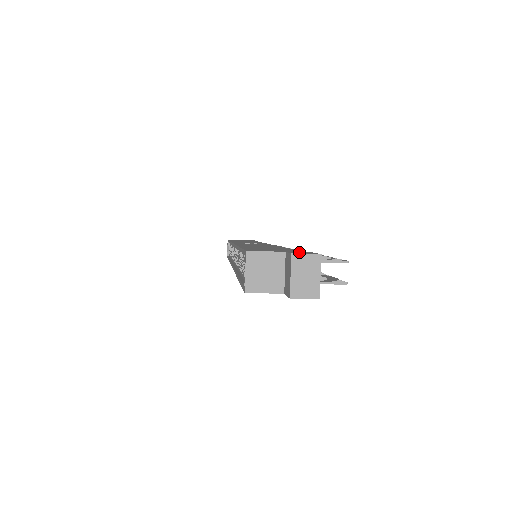
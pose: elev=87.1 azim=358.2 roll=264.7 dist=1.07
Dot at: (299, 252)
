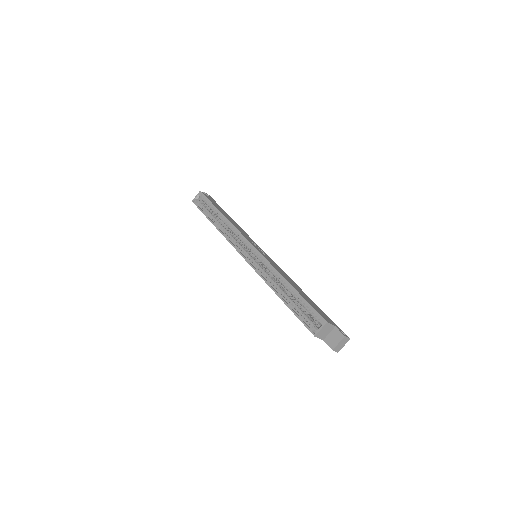
Dot at: (340, 330)
